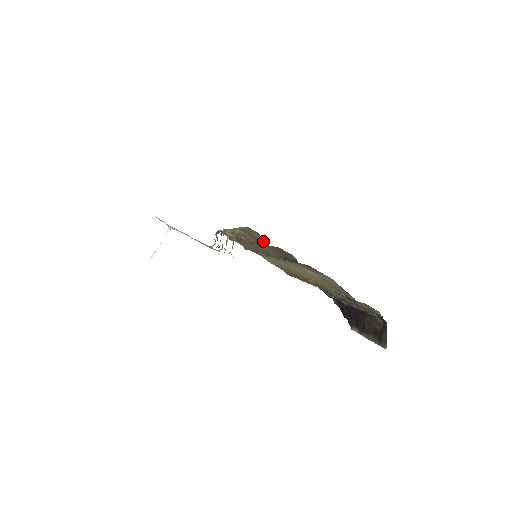
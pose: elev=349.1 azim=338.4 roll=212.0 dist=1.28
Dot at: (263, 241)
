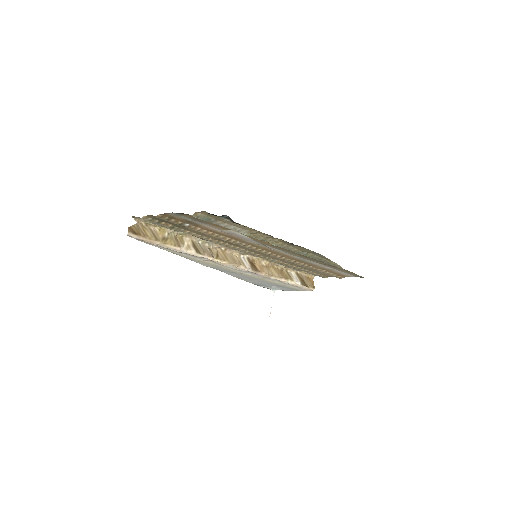
Dot at: occluded
